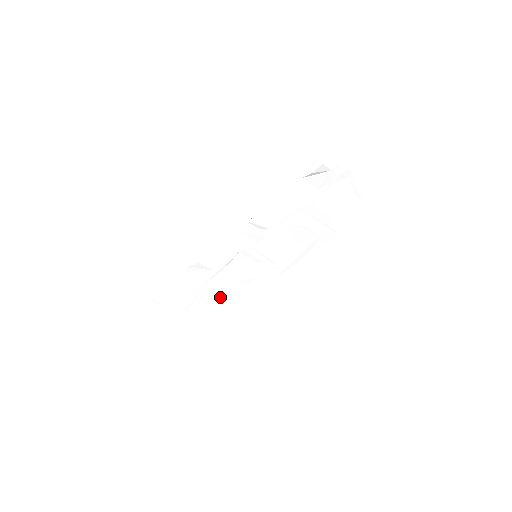
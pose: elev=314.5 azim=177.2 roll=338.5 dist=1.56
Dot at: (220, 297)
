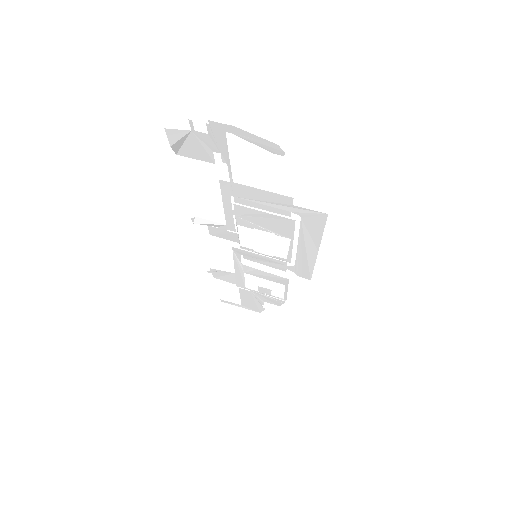
Dot at: (277, 297)
